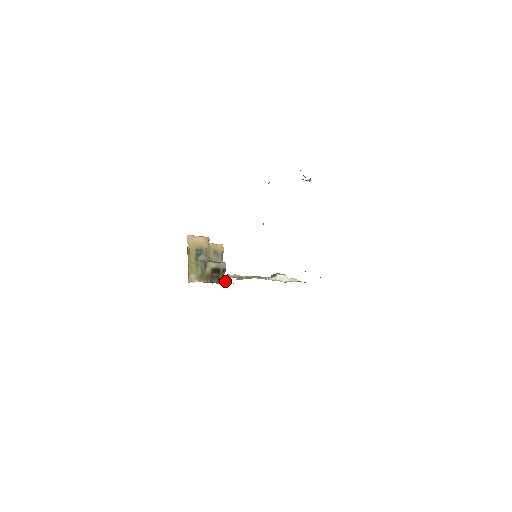
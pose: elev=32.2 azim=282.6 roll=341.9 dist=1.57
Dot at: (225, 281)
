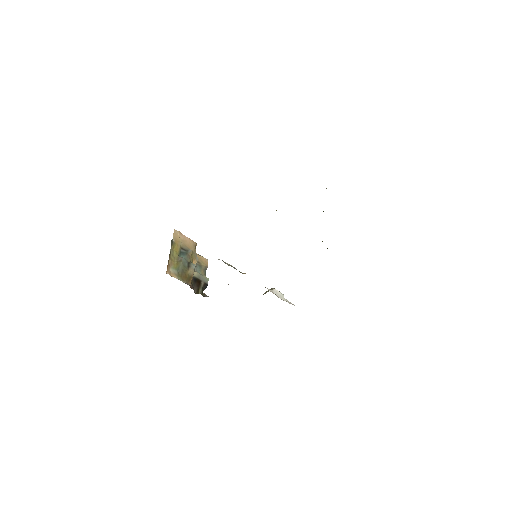
Dot at: (205, 296)
